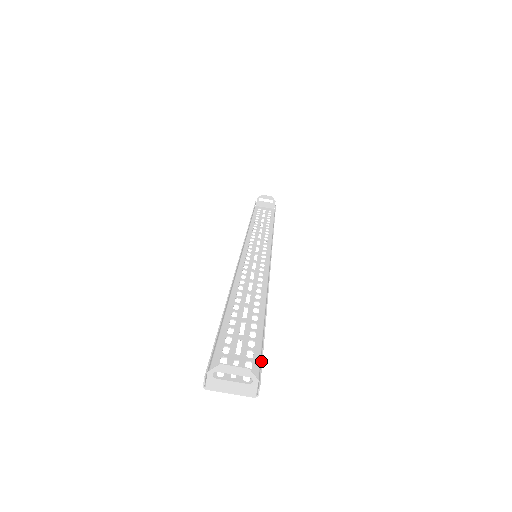
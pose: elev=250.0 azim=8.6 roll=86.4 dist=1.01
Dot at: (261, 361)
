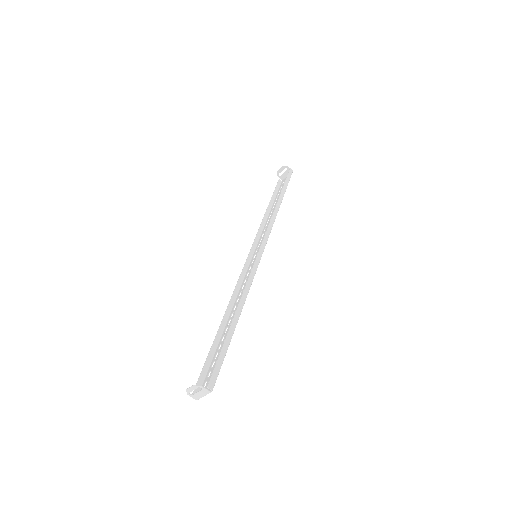
Dot at: (214, 367)
